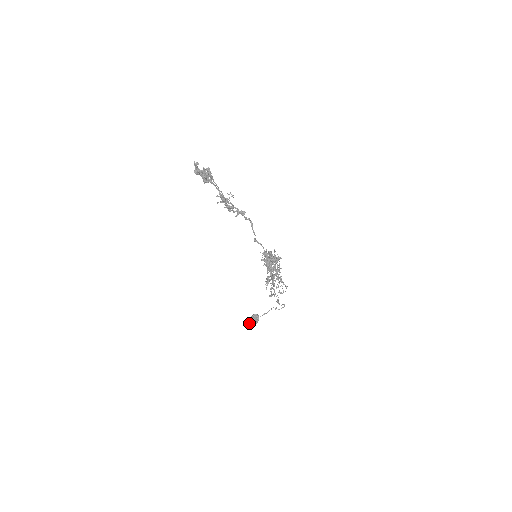
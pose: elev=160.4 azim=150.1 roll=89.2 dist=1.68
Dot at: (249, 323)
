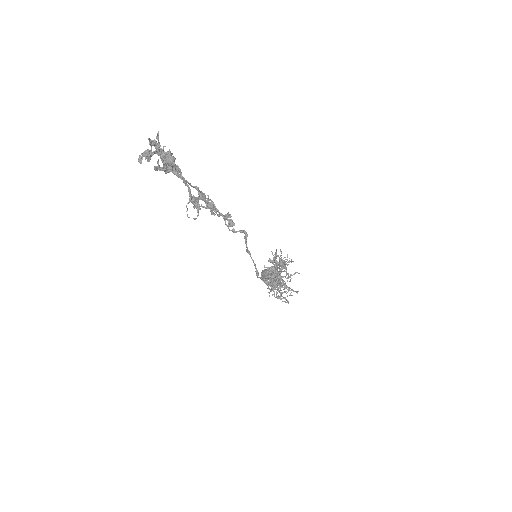
Dot at: (261, 273)
